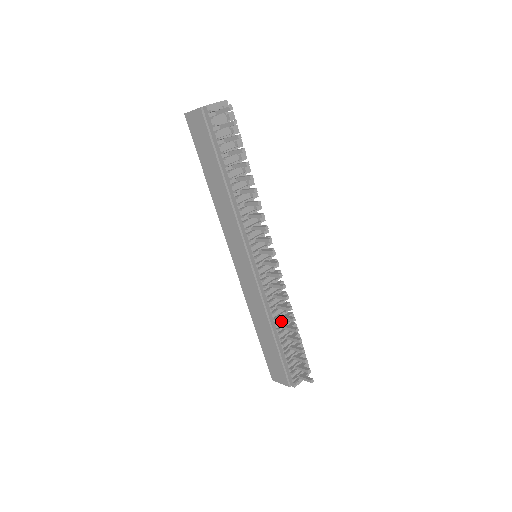
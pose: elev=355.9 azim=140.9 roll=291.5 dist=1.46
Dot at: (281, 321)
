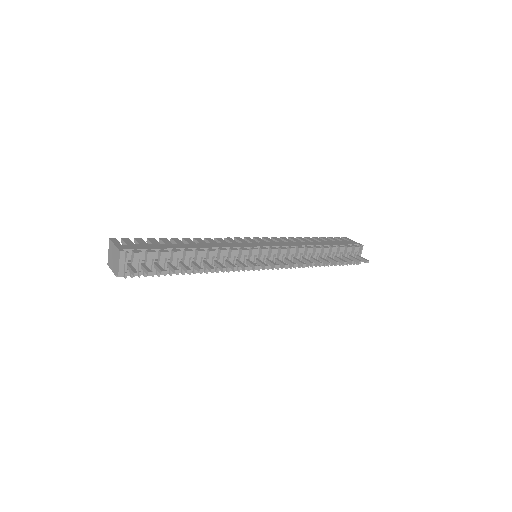
Dot at: occluded
